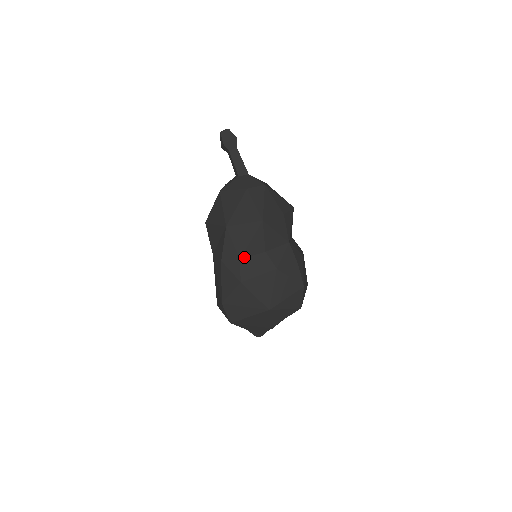
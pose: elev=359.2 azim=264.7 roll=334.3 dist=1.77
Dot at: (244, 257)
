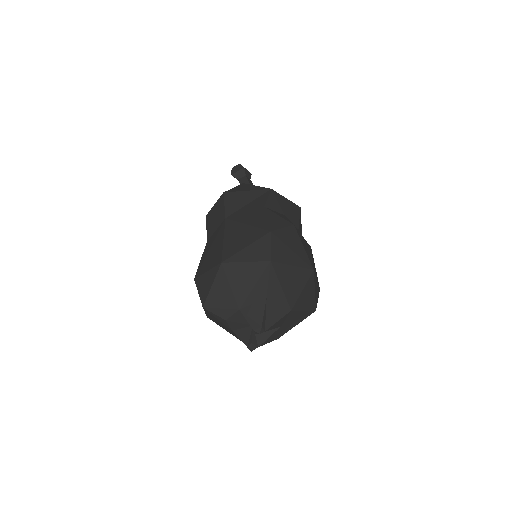
Dot at: (287, 217)
